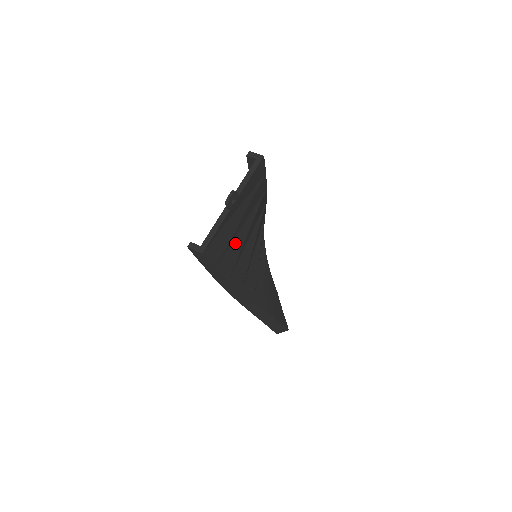
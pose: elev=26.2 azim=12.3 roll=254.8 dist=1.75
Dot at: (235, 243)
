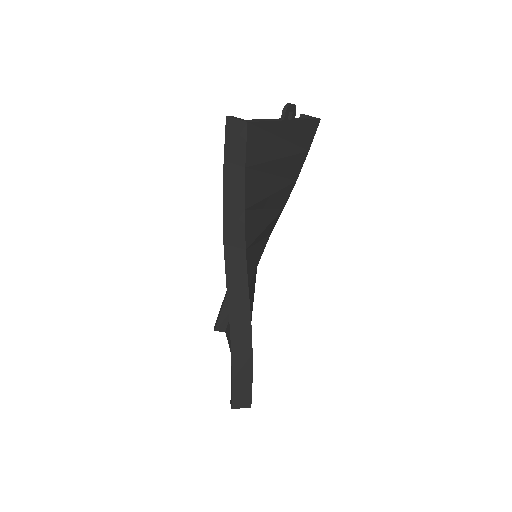
Dot at: (264, 180)
